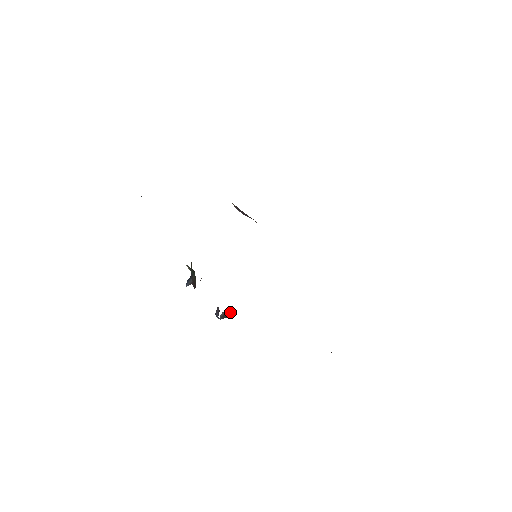
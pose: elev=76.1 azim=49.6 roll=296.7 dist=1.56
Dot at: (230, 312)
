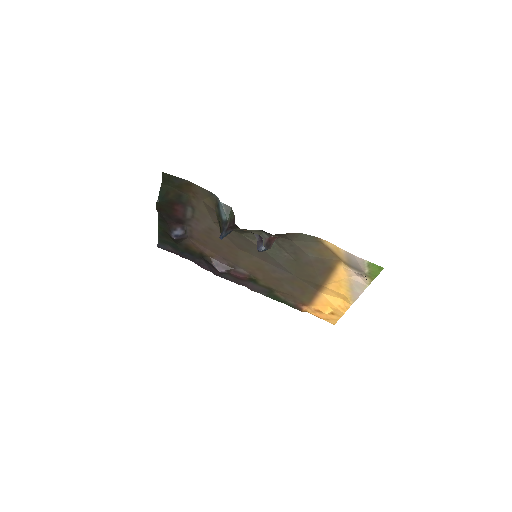
Dot at: (271, 240)
